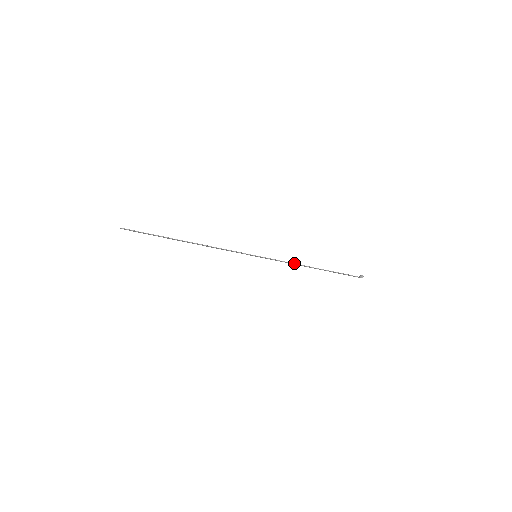
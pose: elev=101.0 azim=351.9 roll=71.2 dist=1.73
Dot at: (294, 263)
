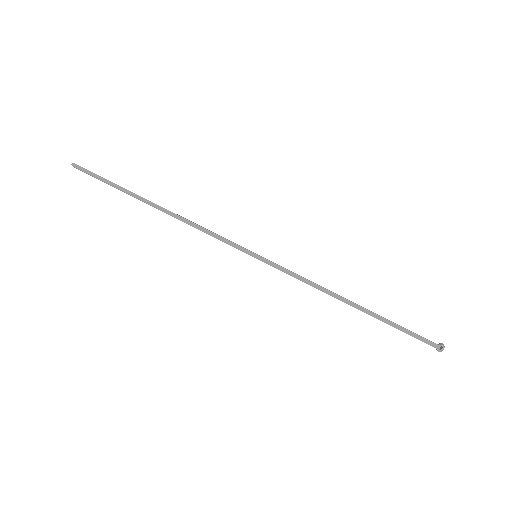
Dot at: occluded
